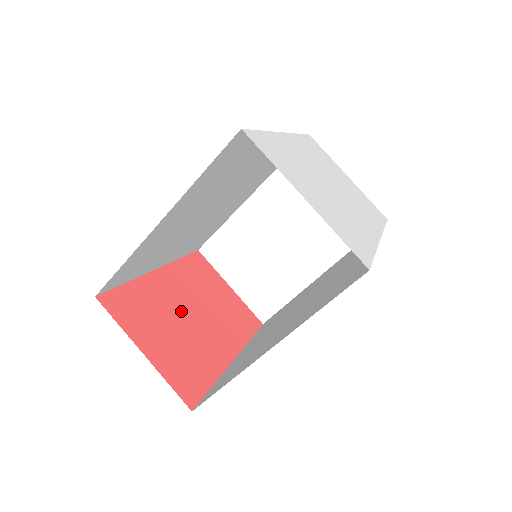
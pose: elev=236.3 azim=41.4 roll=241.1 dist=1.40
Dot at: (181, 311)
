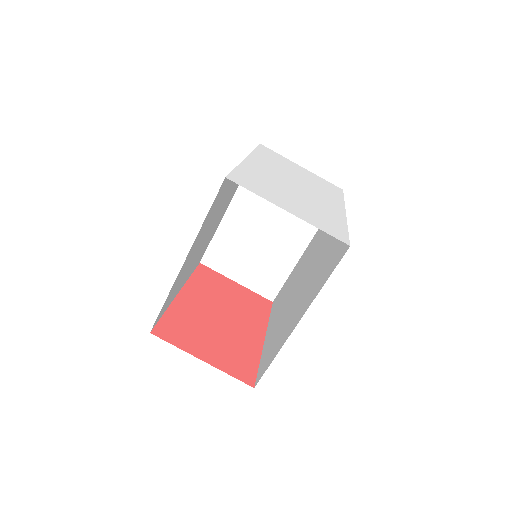
Dot at: (212, 318)
